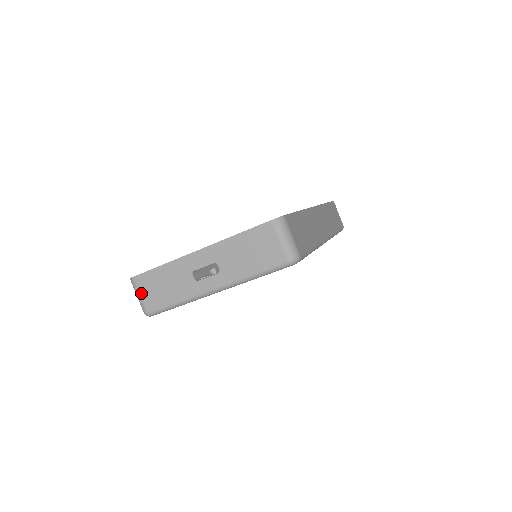
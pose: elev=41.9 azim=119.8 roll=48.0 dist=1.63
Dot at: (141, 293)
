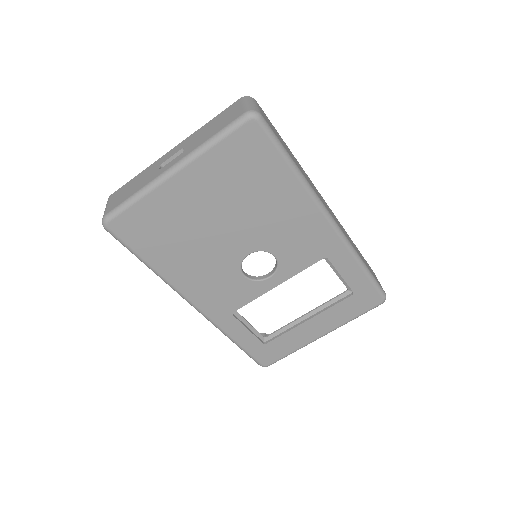
Dot at: (109, 203)
